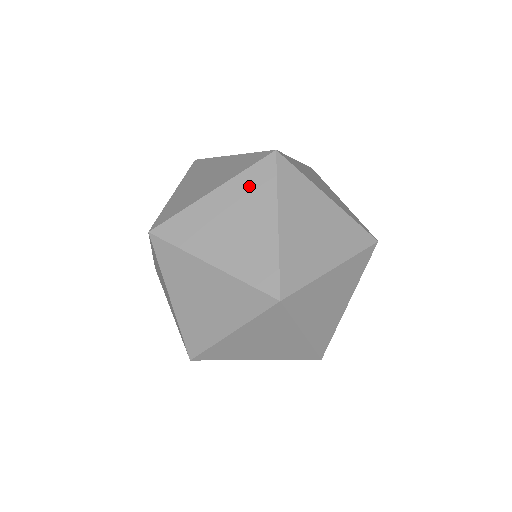
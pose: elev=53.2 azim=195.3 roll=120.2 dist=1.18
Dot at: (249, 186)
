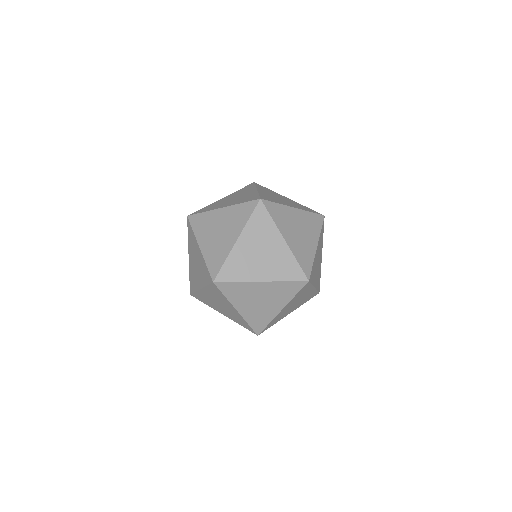
Dot at: (310, 220)
